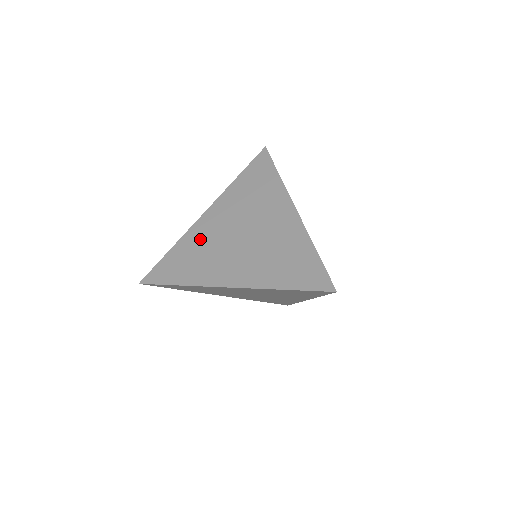
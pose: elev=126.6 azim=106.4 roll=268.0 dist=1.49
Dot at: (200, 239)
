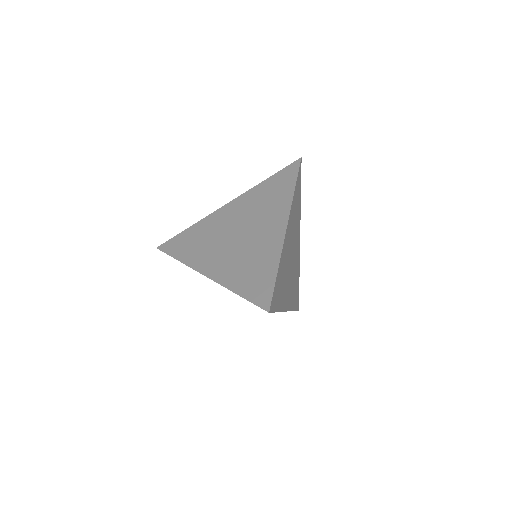
Dot at: (210, 226)
